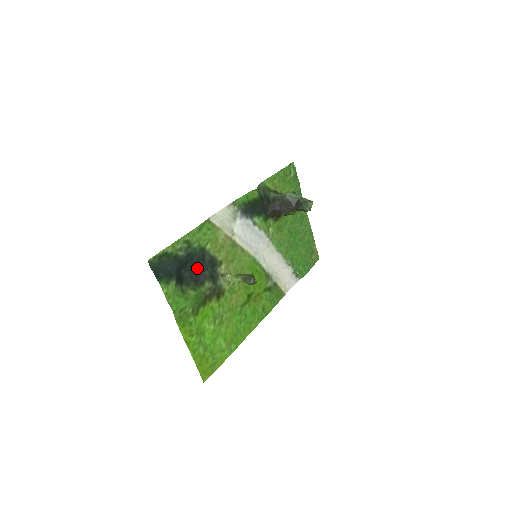
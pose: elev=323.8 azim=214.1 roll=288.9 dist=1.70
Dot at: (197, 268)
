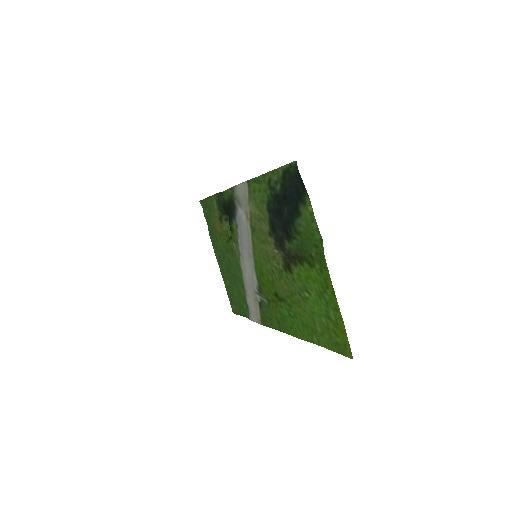
Dot at: (280, 219)
